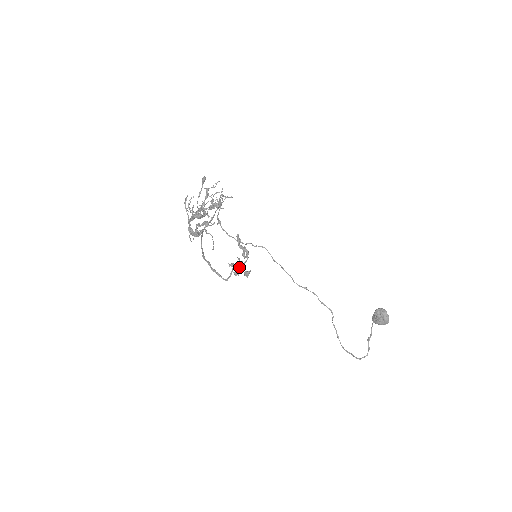
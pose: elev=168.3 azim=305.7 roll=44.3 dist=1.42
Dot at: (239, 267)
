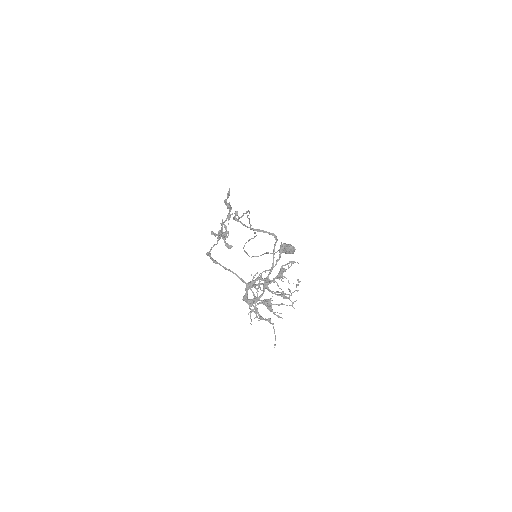
Dot at: (222, 234)
